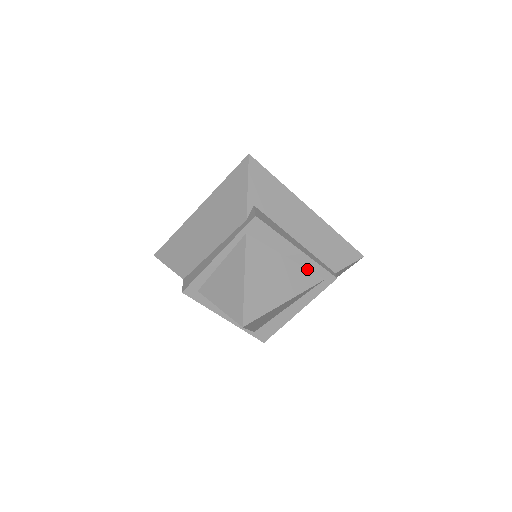
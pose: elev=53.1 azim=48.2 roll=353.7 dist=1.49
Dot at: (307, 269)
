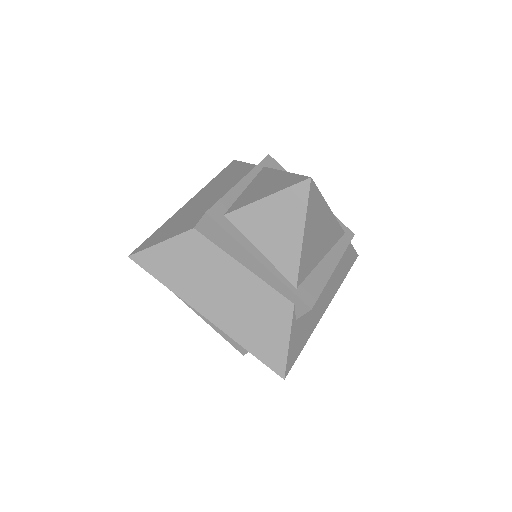
Dot at: occluded
